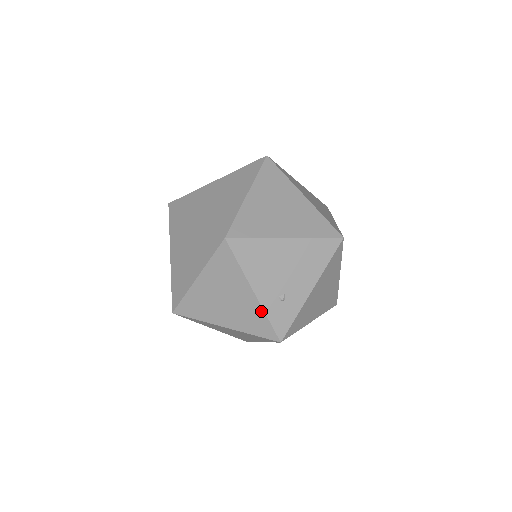
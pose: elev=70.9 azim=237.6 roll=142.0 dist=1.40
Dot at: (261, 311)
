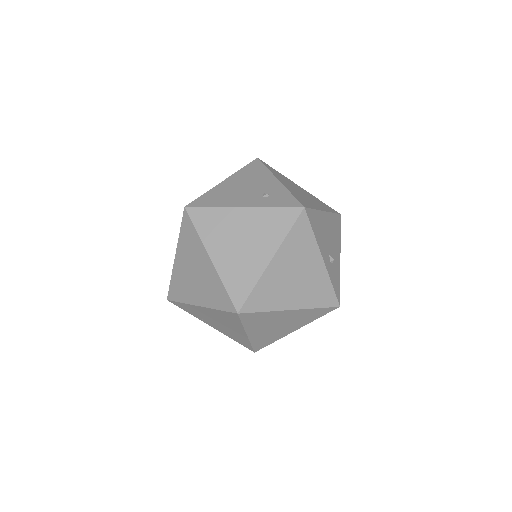
Dot at: (264, 210)
